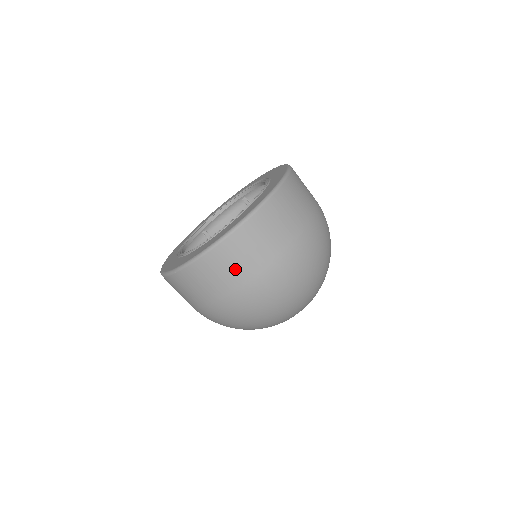
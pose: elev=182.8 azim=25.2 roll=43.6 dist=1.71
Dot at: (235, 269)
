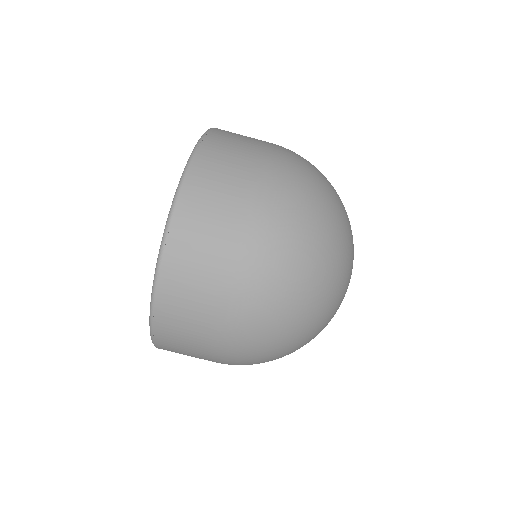
Dot at: (193, 332)
